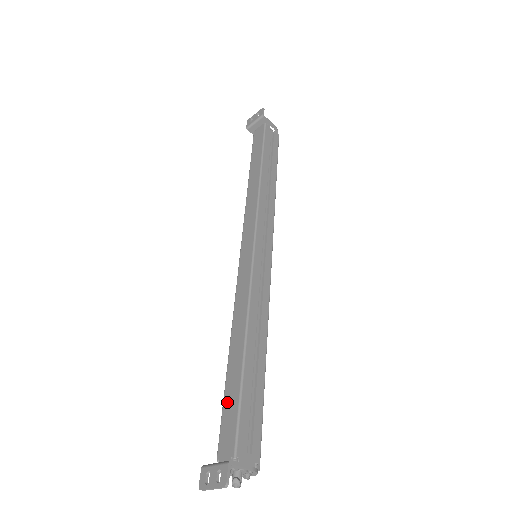
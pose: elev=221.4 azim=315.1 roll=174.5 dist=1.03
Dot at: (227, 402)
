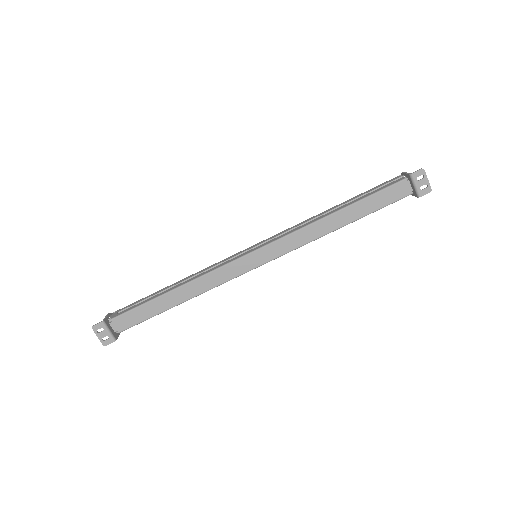
Dot at: (143, 310)
